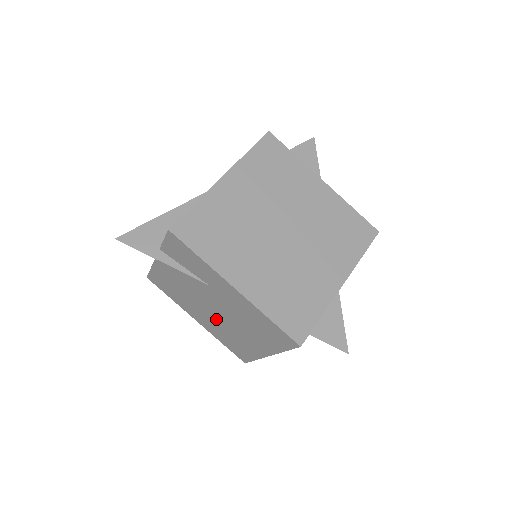
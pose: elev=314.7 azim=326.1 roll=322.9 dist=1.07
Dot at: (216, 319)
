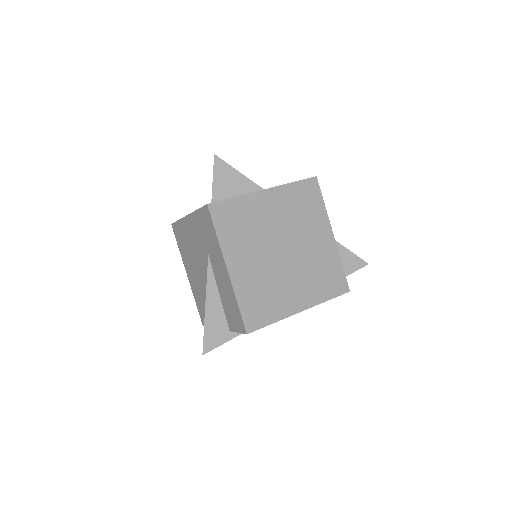
Dot at: occluded
